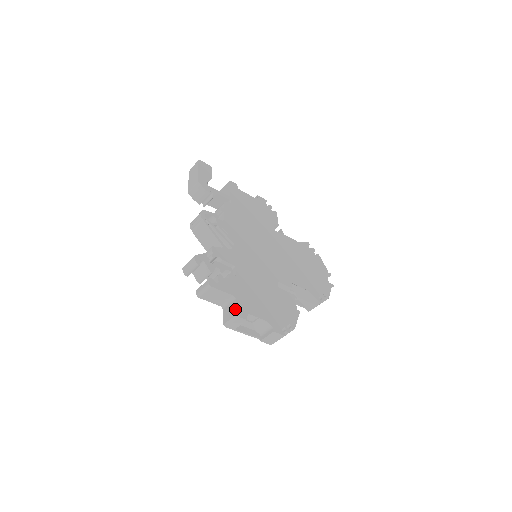
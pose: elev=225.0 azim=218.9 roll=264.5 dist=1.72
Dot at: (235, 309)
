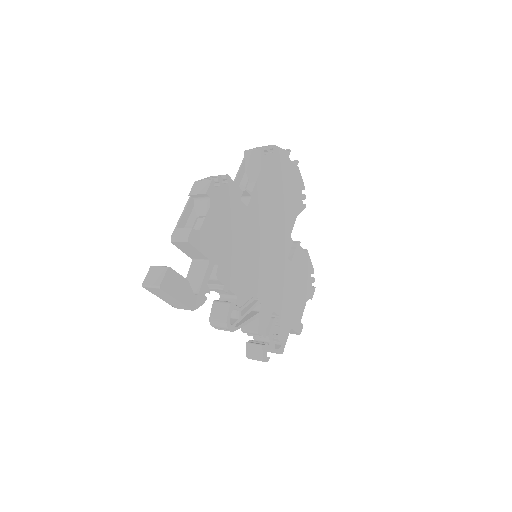
Dot at: (296, 333)
